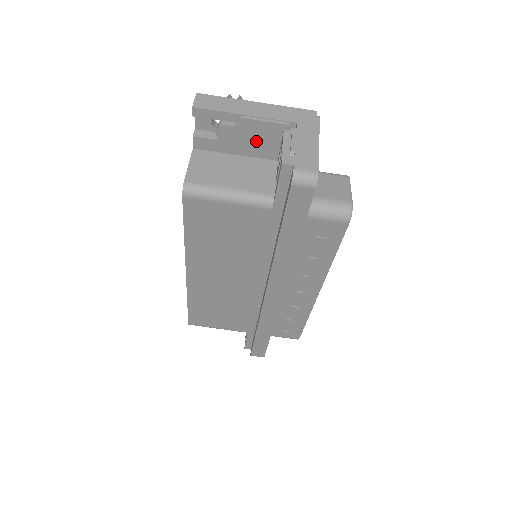
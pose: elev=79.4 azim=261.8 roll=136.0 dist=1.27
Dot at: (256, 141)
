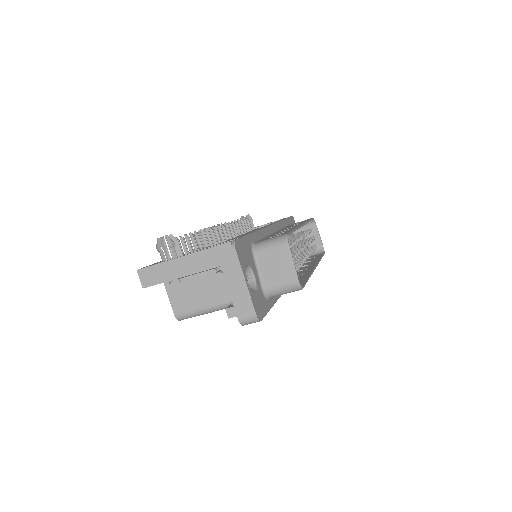
Dot at: occluded
